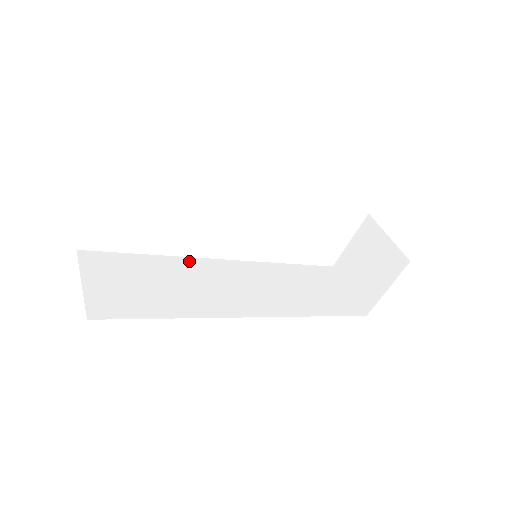
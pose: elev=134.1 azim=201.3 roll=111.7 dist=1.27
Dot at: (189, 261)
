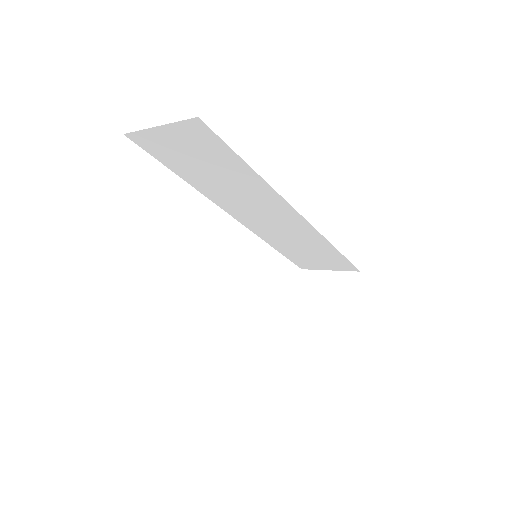
Dot at: occluded
